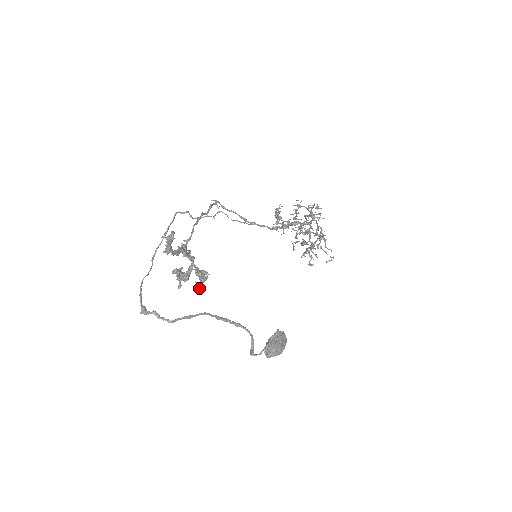
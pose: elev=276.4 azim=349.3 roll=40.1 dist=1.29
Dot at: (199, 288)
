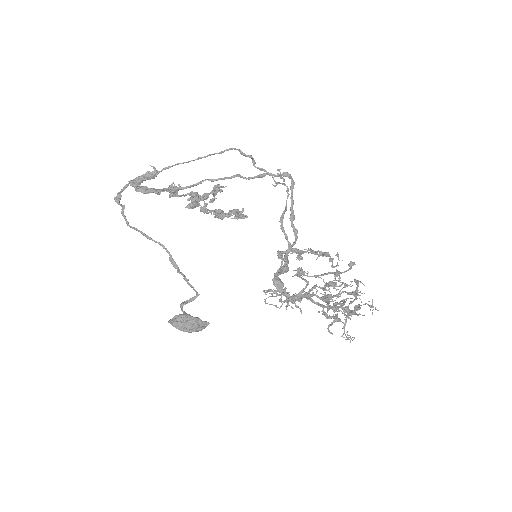
Dot at: occluded
